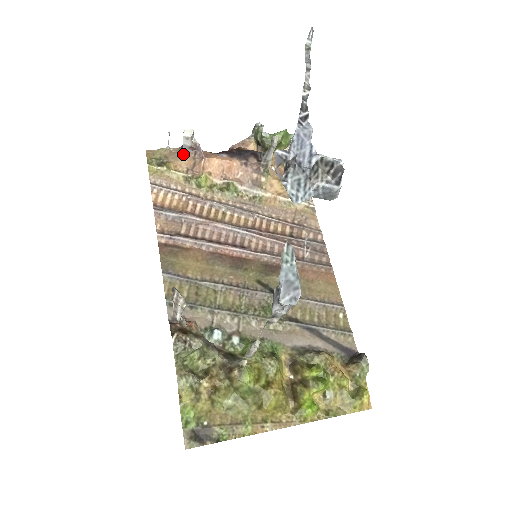
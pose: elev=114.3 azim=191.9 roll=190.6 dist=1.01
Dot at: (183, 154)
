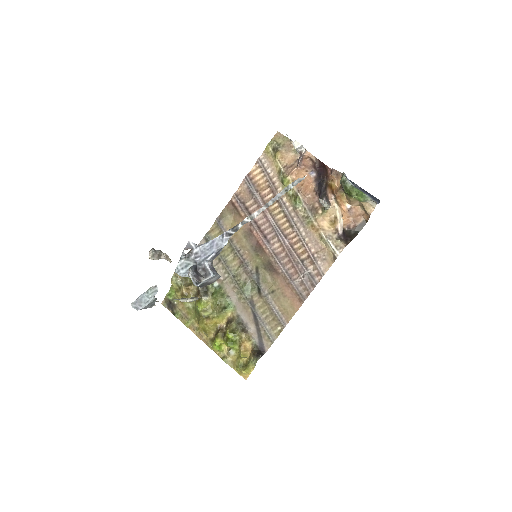
Dot at: (295, 152)
